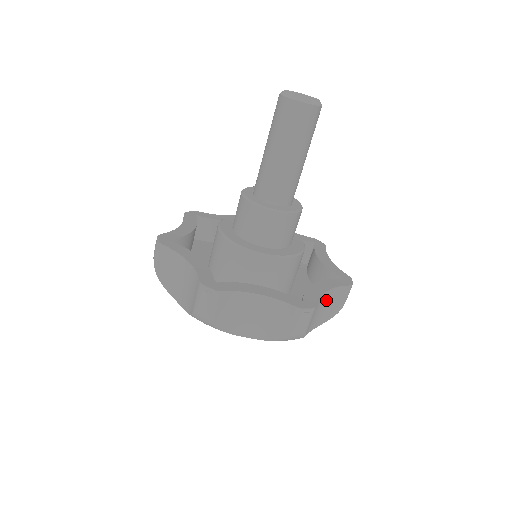
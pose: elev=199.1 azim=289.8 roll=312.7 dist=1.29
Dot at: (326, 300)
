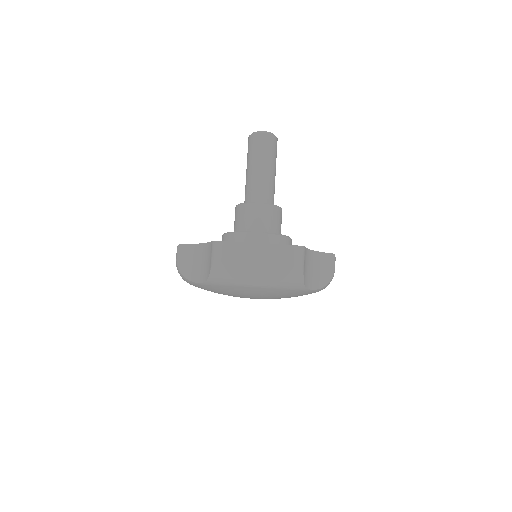
Dot at: (316, 262)
